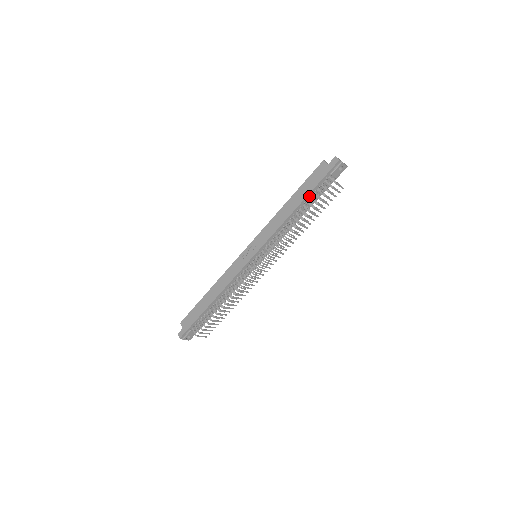
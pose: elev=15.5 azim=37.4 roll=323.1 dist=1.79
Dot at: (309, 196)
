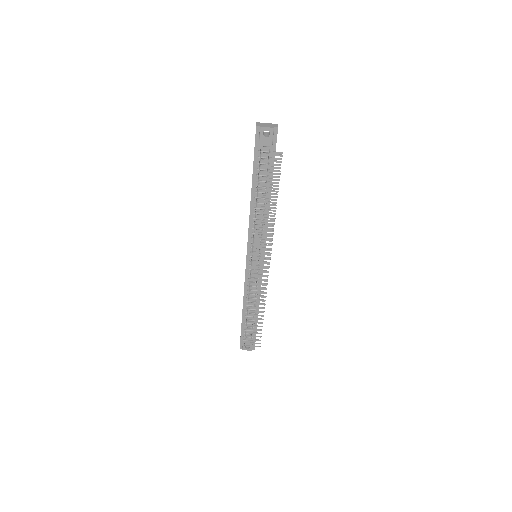
Dot at: (256, 178)
